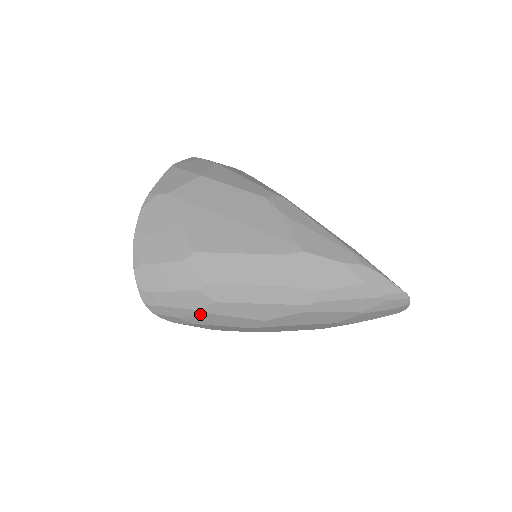
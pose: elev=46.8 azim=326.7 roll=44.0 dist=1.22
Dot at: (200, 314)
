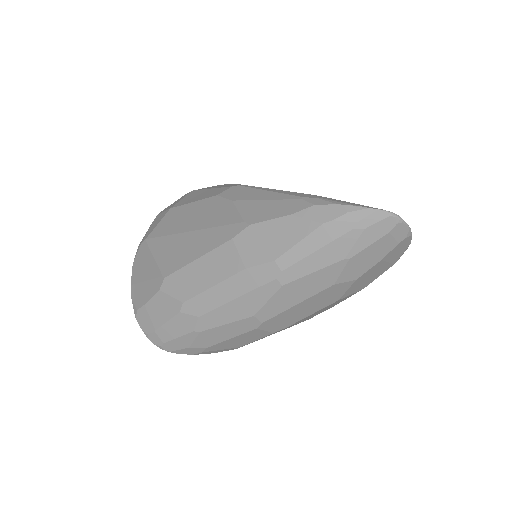
Dot at: (198, 335)
